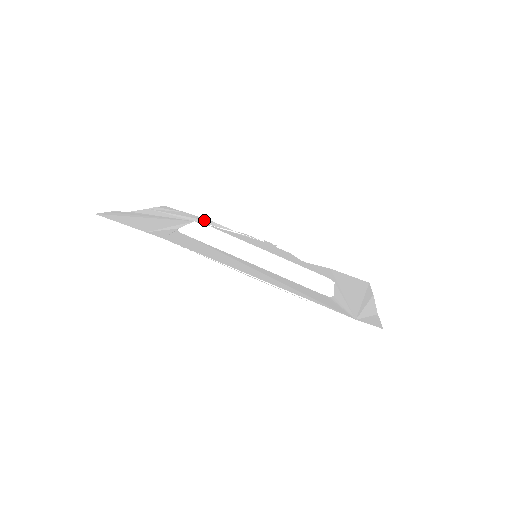
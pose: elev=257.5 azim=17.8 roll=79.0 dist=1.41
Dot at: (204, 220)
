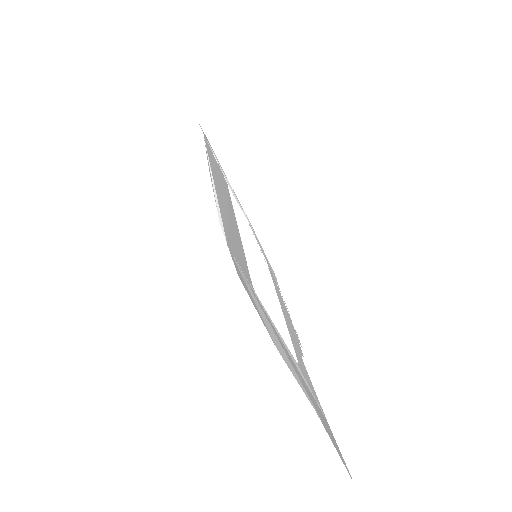
Dot at: (269, 263)
